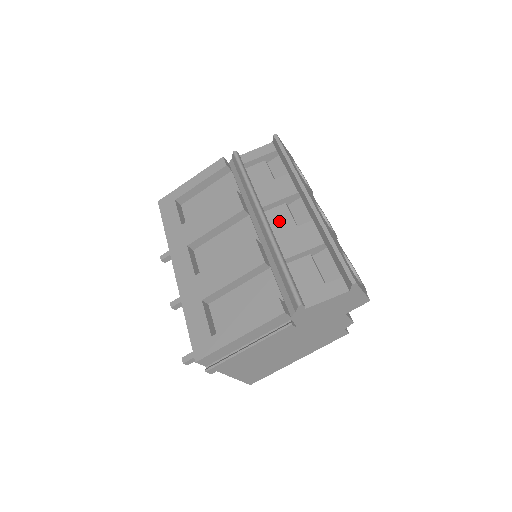
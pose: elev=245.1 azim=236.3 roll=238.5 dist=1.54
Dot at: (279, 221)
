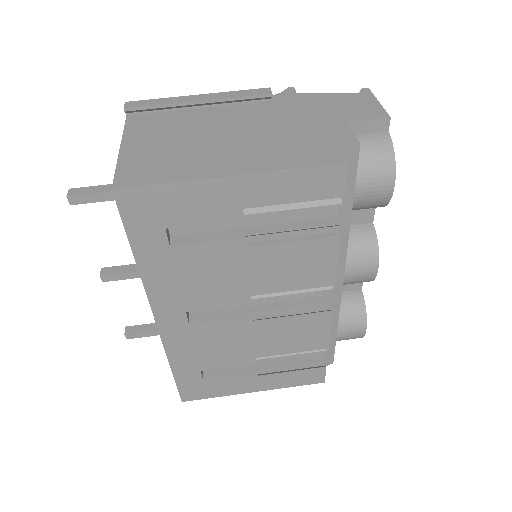
Dot at: occluded
